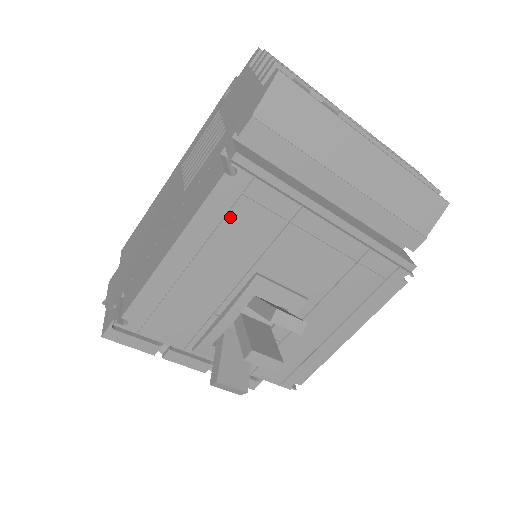
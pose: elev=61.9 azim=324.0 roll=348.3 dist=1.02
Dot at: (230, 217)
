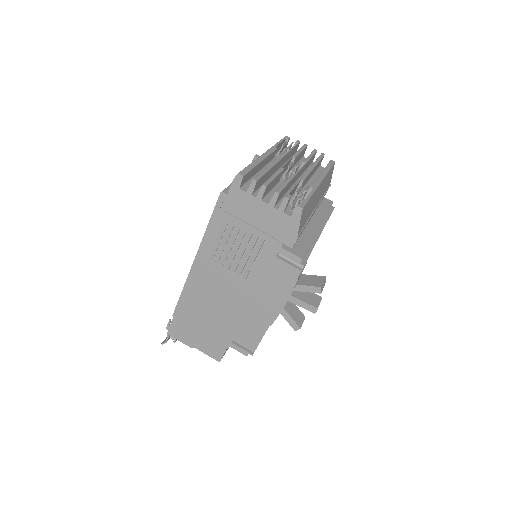
Dot at: occluded
